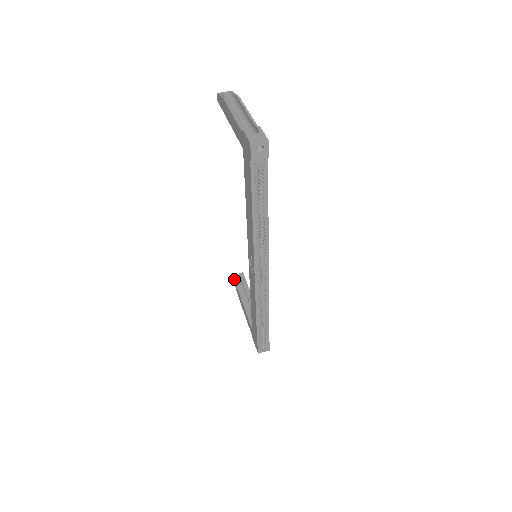
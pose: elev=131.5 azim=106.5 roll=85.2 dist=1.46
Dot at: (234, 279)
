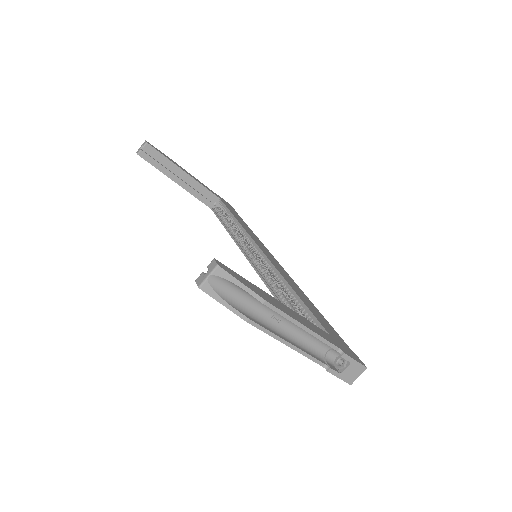
Dot at: (145, 160)
